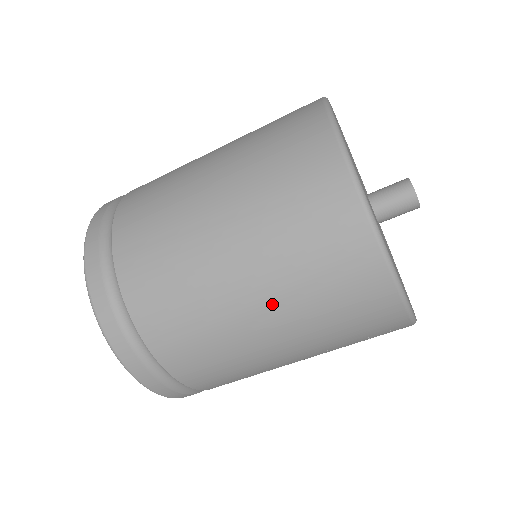
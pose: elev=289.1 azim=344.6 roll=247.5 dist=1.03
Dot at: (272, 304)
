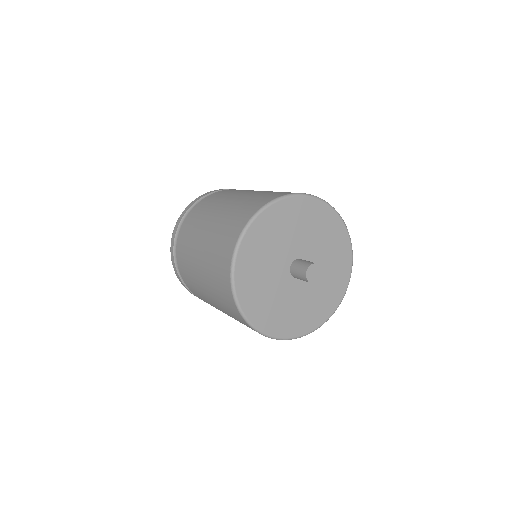
Dot at: (207, 288)
